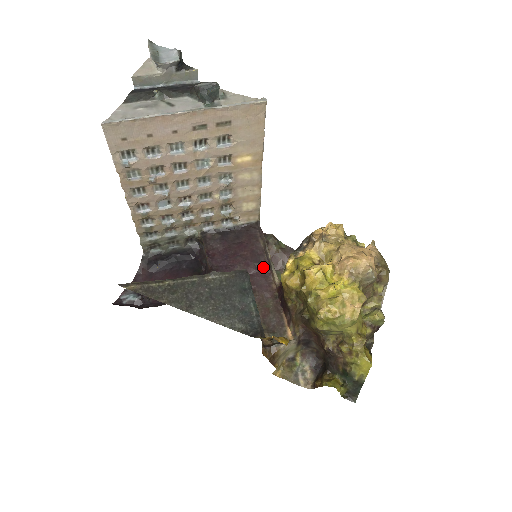
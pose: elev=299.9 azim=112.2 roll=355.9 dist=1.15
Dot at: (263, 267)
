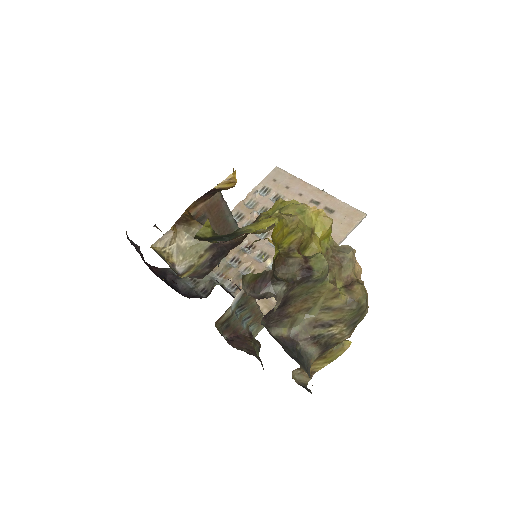
Dot at: occluded
